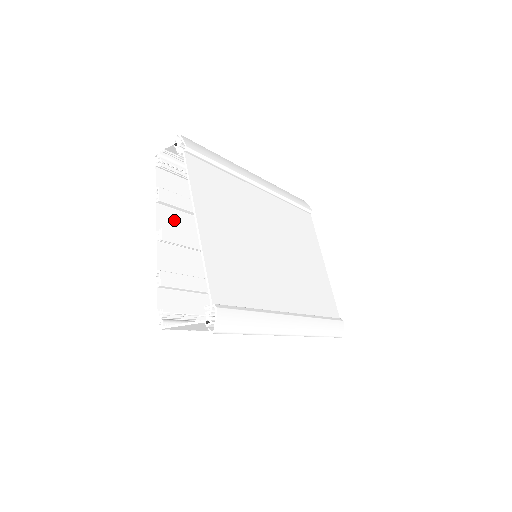
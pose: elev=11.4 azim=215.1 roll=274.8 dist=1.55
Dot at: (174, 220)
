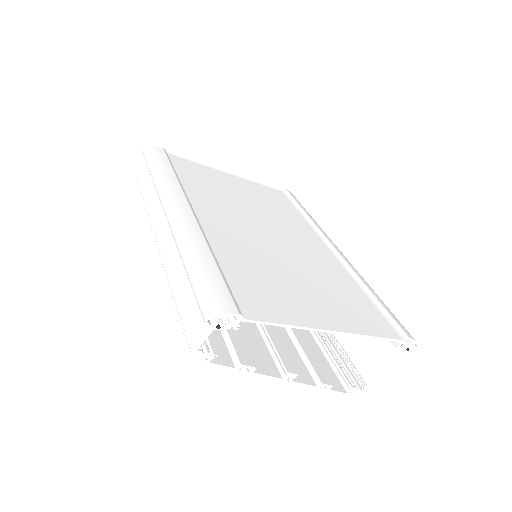
Dot at: (254, 351)
